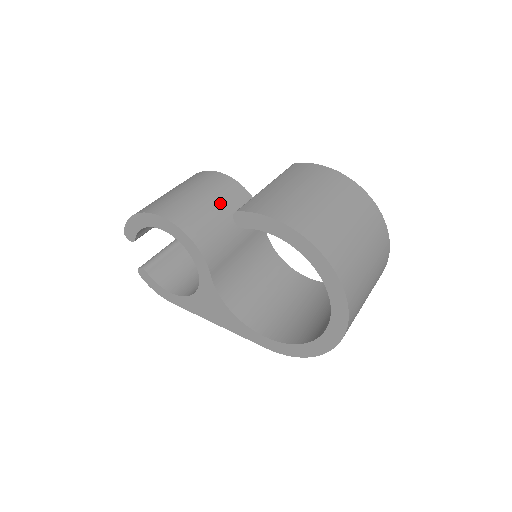
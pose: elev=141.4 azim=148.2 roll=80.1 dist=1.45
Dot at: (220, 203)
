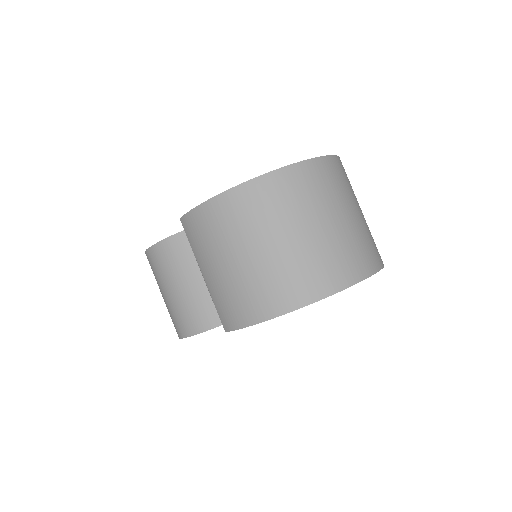
Dot at: (192, 273)
